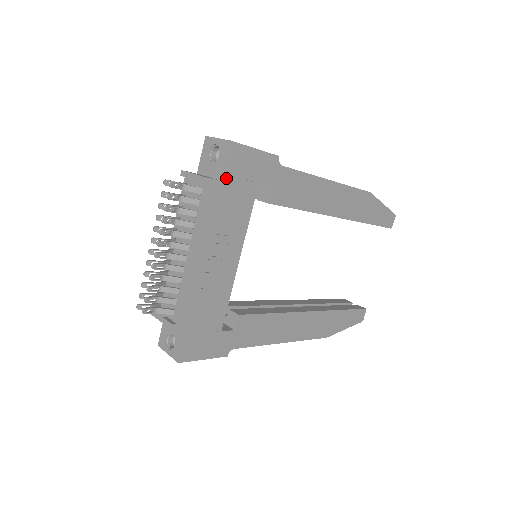
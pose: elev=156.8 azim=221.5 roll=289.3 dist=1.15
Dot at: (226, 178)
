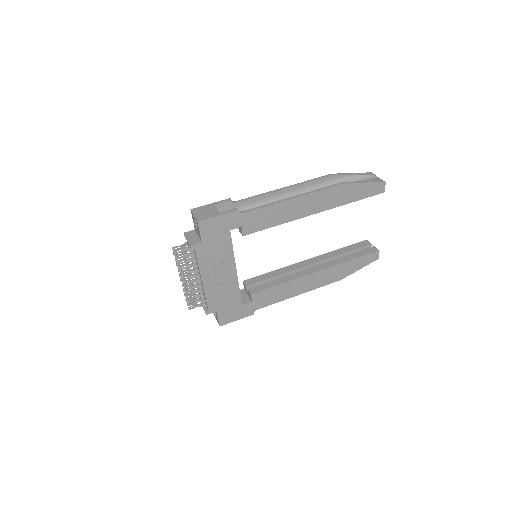
Dot at: (204, 240)
